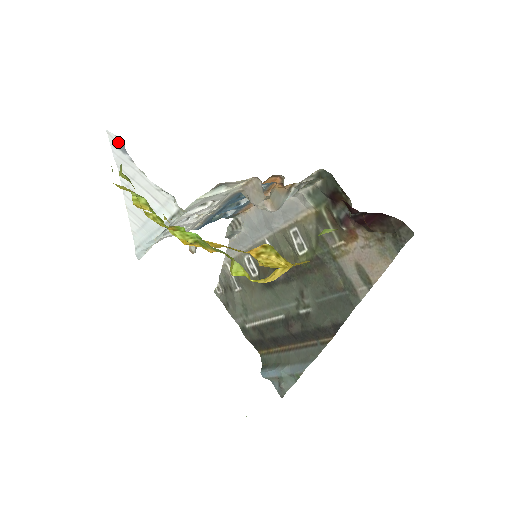
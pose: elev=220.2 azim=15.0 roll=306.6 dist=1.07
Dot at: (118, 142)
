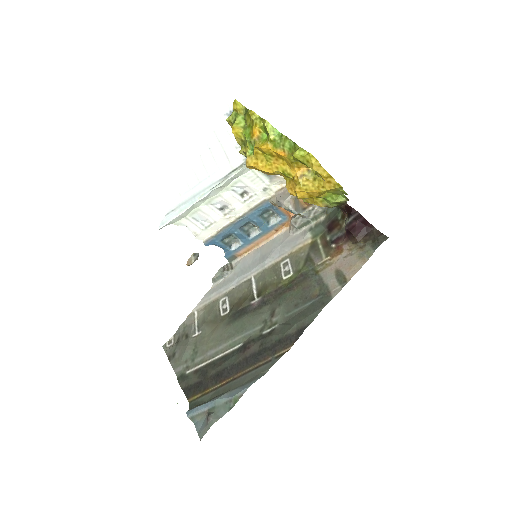
Dot at: (231, 110)
